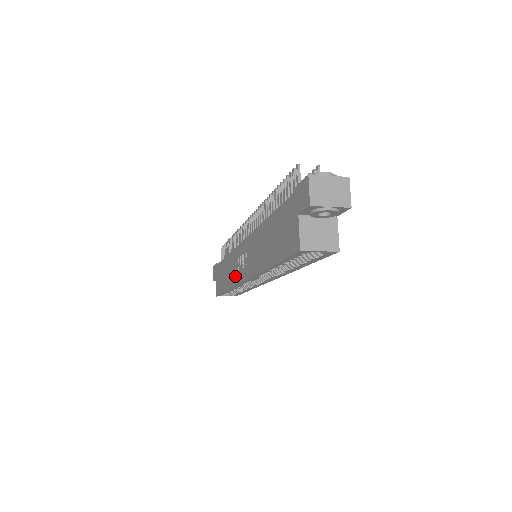
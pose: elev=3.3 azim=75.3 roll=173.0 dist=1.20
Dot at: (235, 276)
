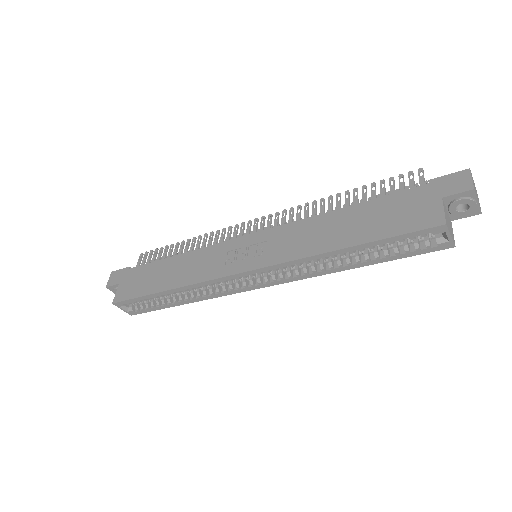
Dot at: (211, 270)
